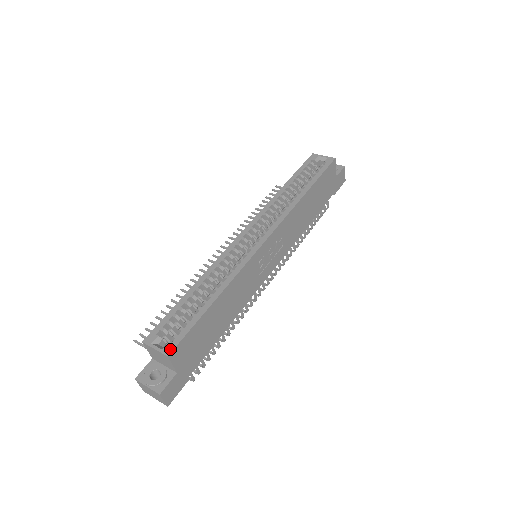
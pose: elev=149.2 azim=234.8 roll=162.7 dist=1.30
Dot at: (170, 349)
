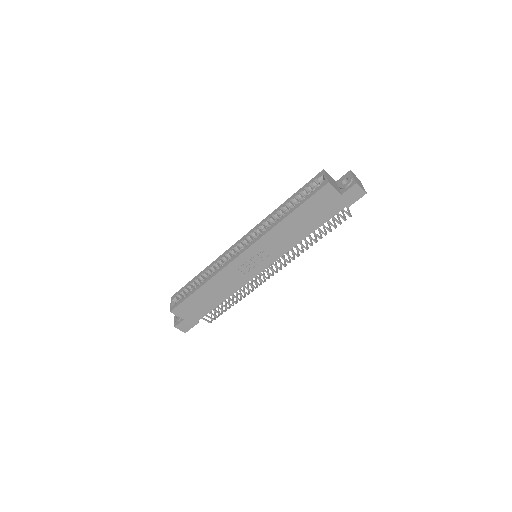
Dot at: (172, 308)
